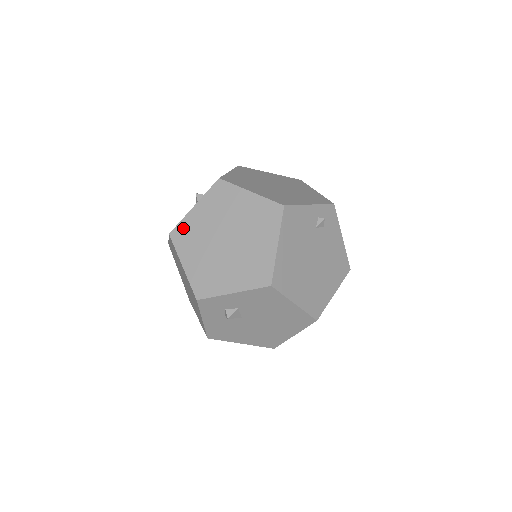
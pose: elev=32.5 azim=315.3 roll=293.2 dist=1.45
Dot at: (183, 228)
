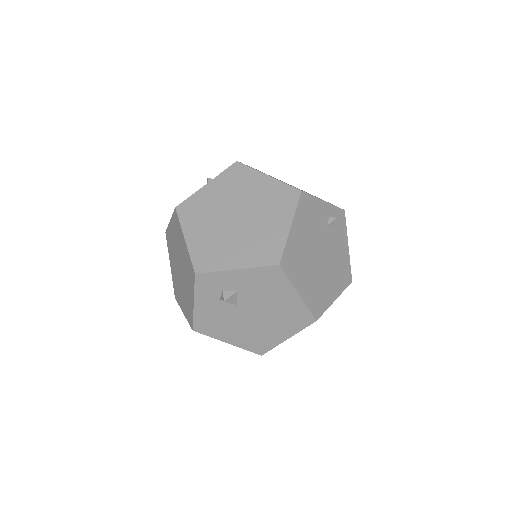
Dot at: (192, 203)
